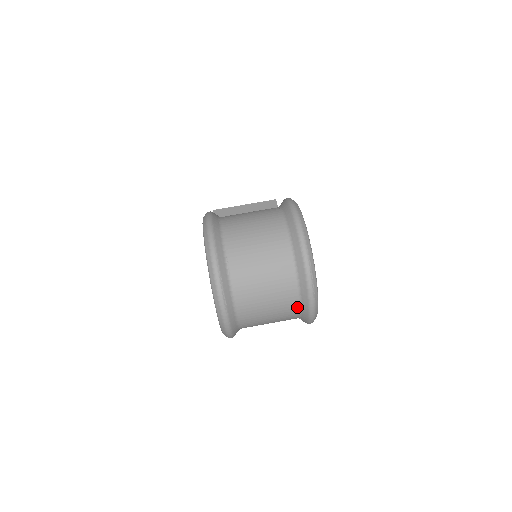
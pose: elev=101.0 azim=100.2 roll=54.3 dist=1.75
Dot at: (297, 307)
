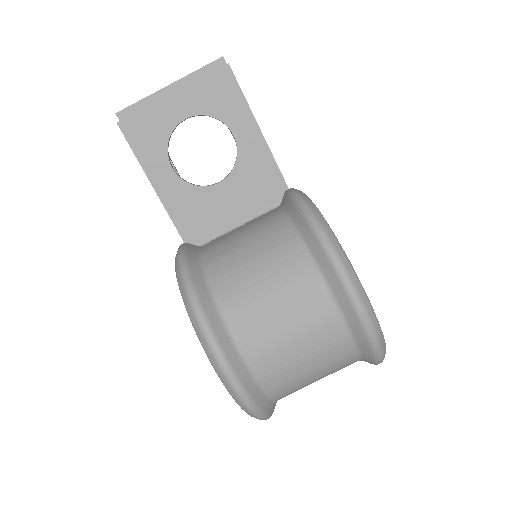
Dot at: occluded
